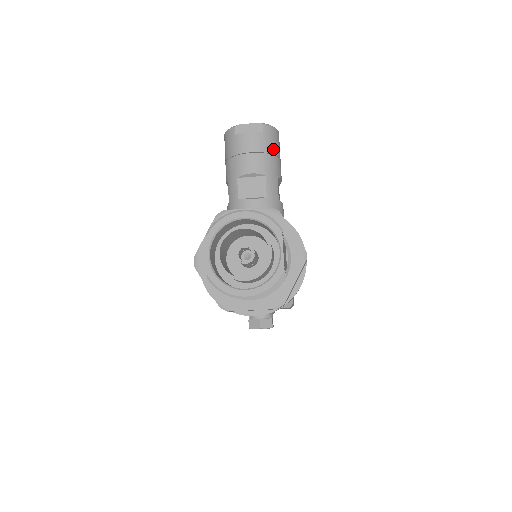
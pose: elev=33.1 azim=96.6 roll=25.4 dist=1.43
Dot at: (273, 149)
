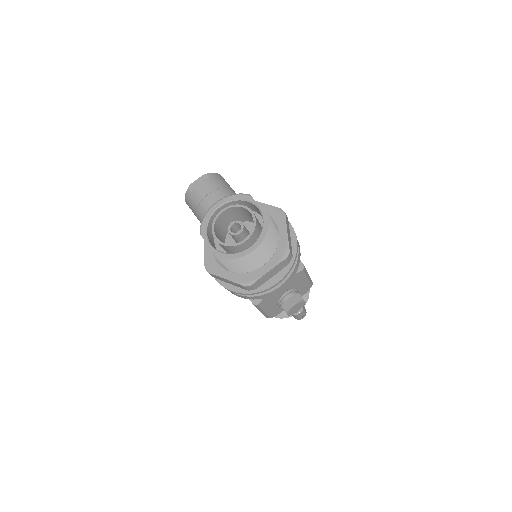
Dot at: (223, 185)
